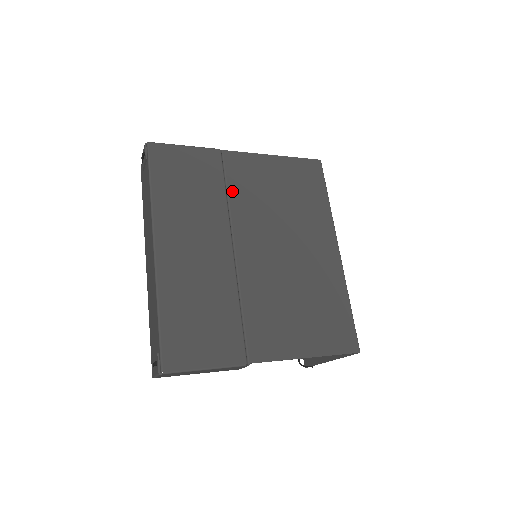
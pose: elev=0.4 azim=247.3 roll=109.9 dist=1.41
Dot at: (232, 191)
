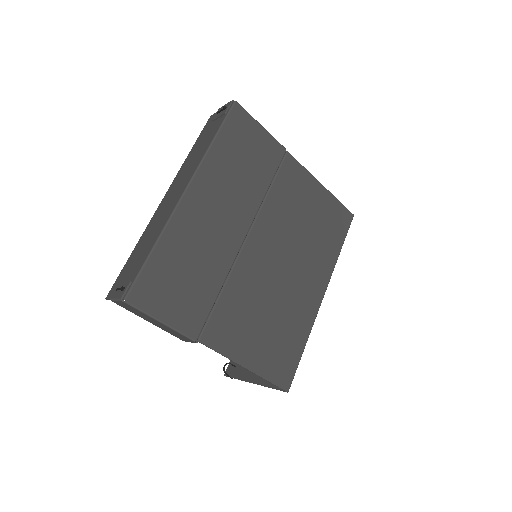
Dot at: (274, 190)
